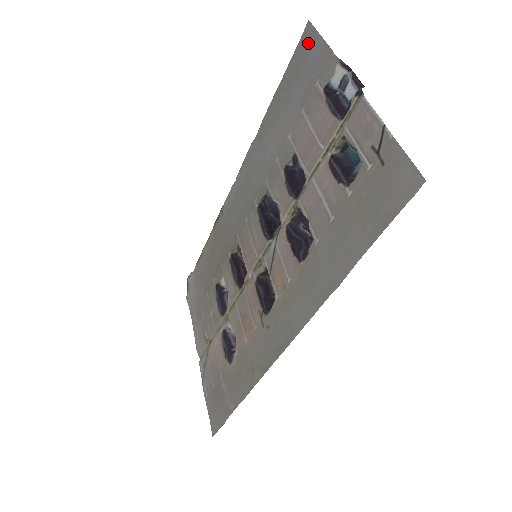
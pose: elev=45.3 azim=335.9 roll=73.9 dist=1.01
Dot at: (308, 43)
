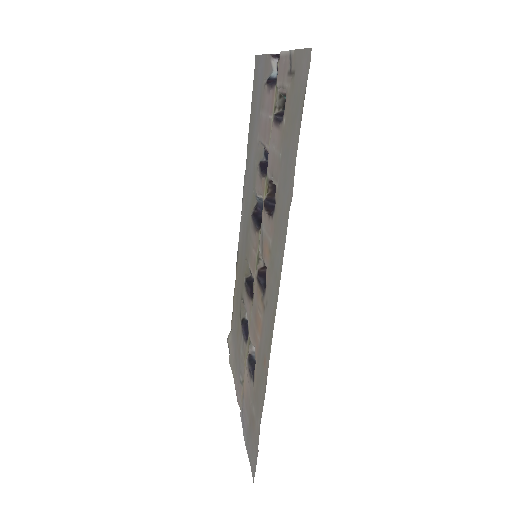
Dot at: (257, 68)
